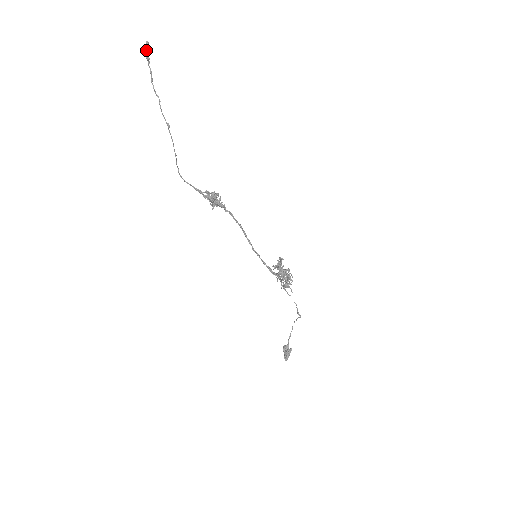
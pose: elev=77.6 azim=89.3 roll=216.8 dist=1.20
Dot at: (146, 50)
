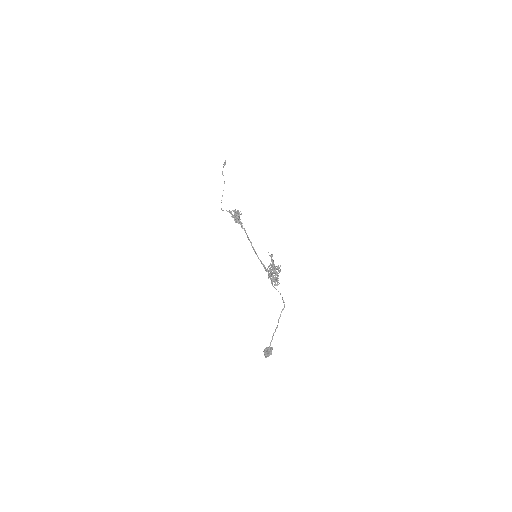
Dot at: (224, 162)
